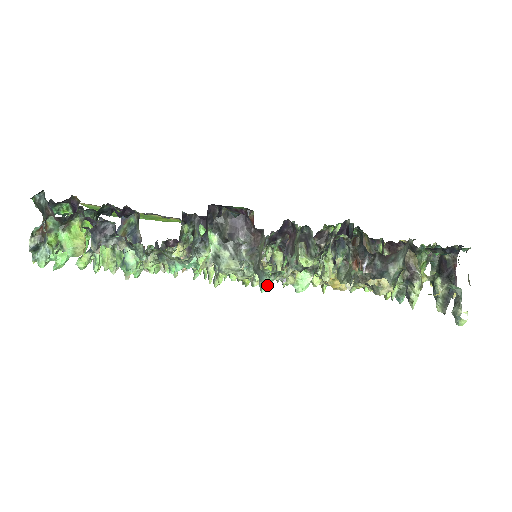
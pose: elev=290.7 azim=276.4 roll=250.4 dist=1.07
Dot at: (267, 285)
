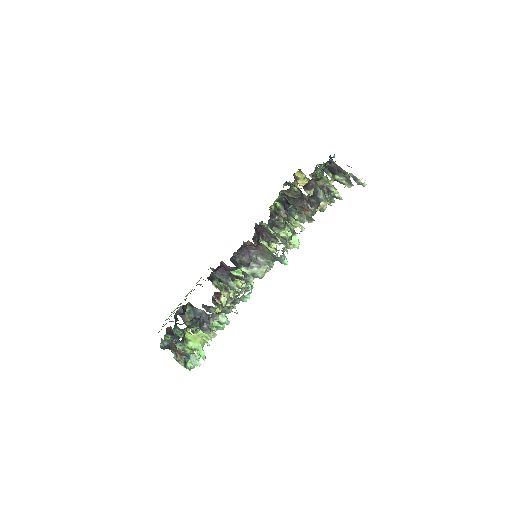
Dot at: (285, 260)
